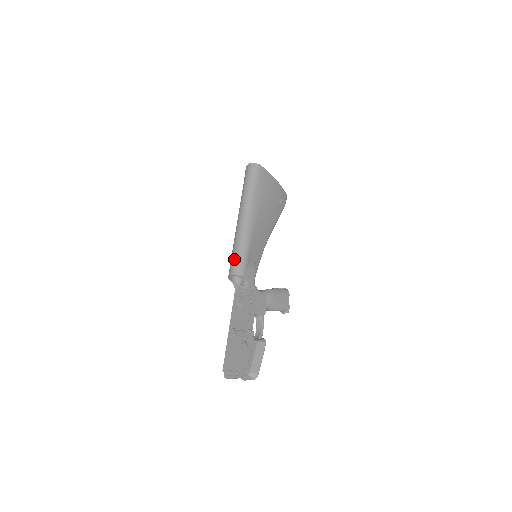
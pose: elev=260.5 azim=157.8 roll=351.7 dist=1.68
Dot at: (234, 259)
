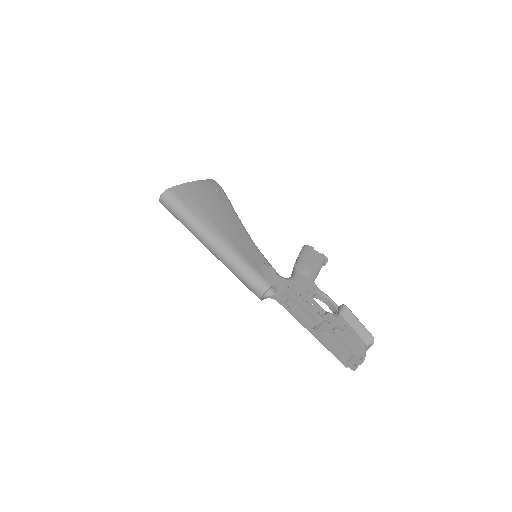
Dot at: (247, 283)
